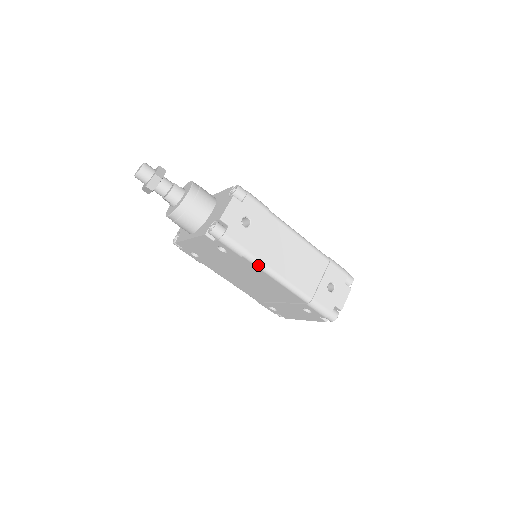
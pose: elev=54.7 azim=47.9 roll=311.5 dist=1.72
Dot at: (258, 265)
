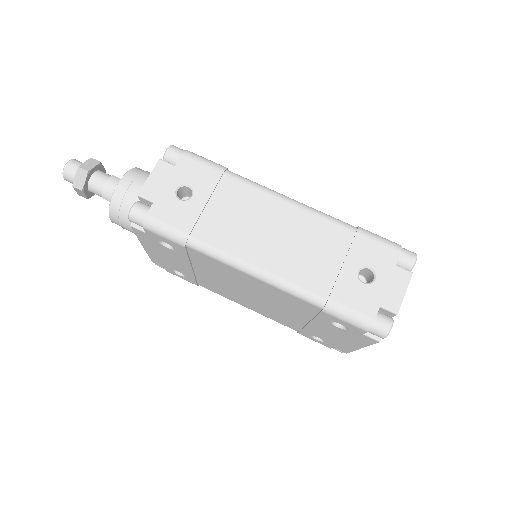
Dot at: (214, 255)
